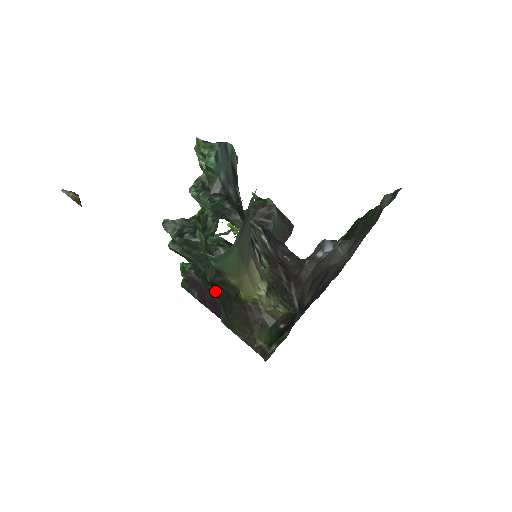
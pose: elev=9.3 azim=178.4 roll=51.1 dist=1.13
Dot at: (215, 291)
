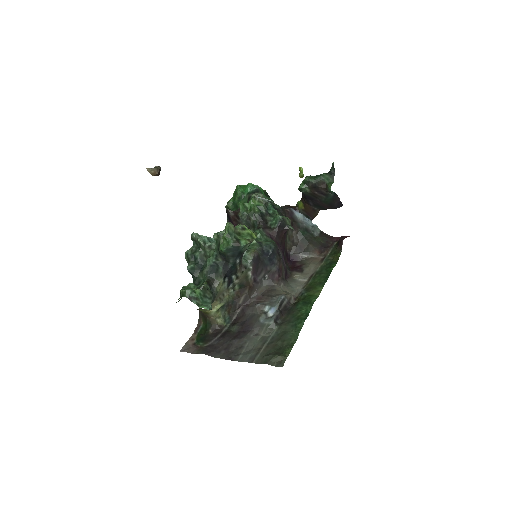
Dot at: occluded
